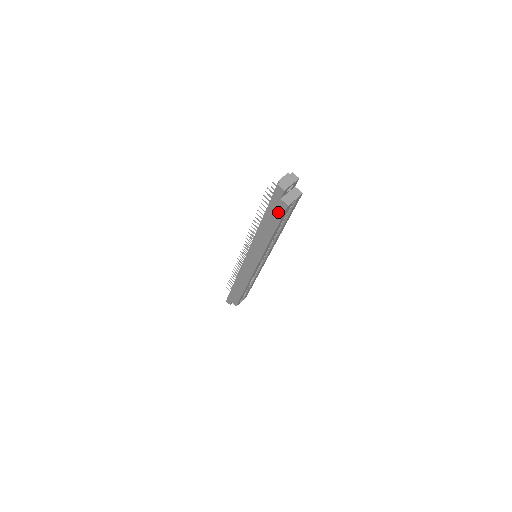
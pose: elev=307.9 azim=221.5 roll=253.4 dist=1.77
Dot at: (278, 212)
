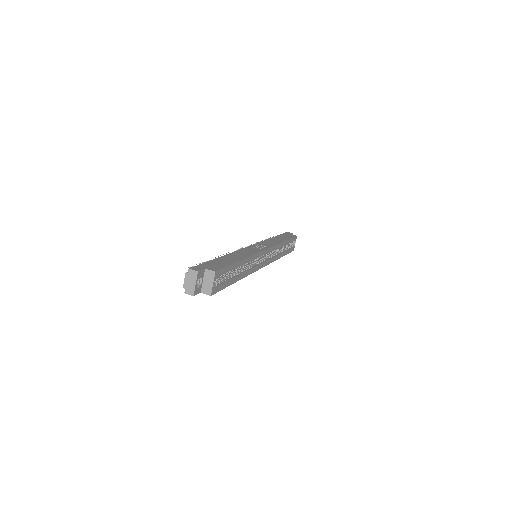
Dot at: occluded
